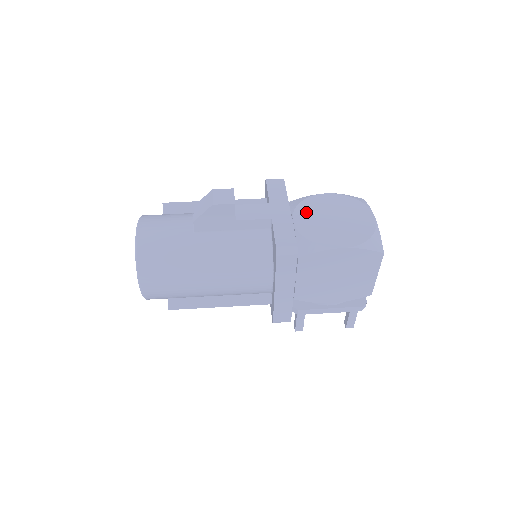
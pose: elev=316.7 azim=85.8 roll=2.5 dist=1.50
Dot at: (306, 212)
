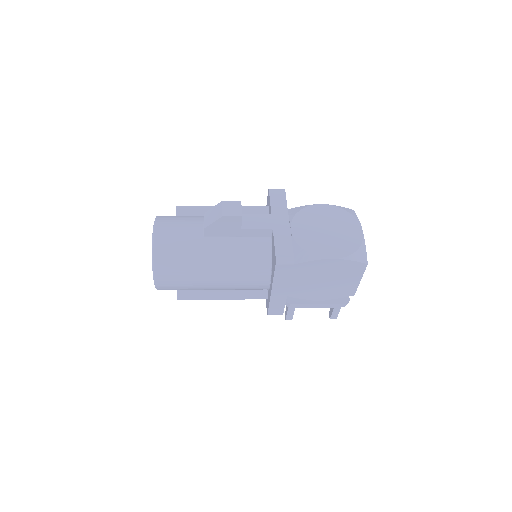
Dot at: (303, 222)
